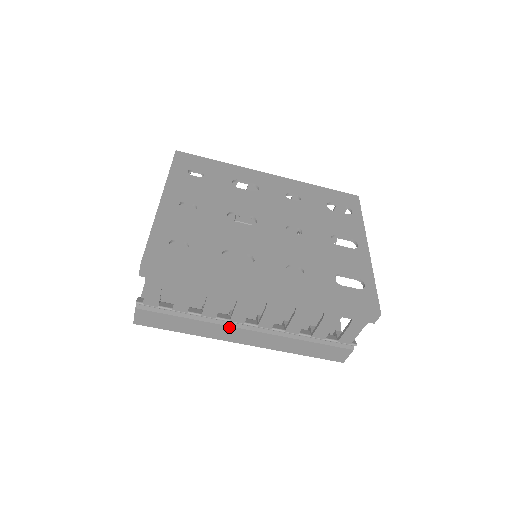
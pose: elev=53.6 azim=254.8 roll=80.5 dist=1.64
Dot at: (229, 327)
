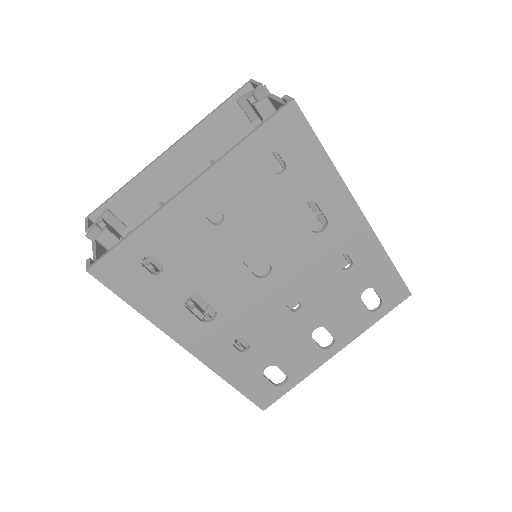
Dot at: occluded
